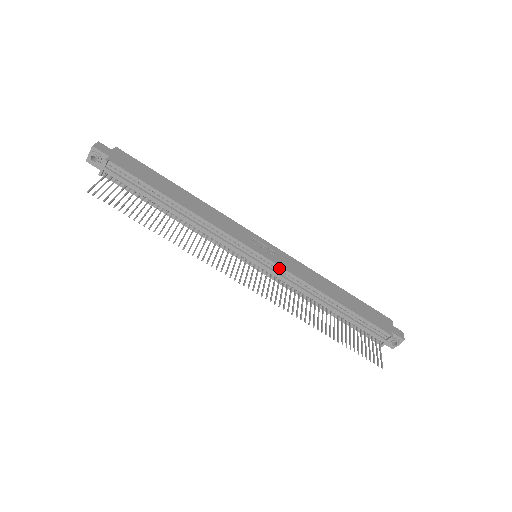
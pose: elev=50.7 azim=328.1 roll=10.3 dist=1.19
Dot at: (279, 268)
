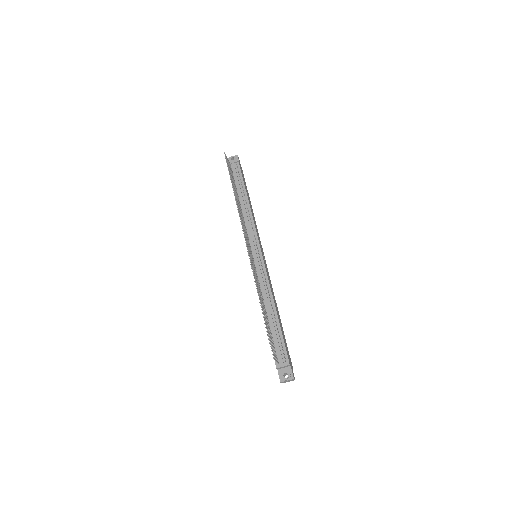
Dot at: (264, 267)
